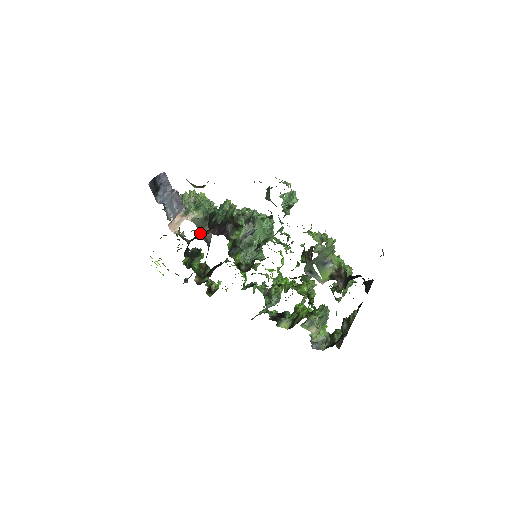
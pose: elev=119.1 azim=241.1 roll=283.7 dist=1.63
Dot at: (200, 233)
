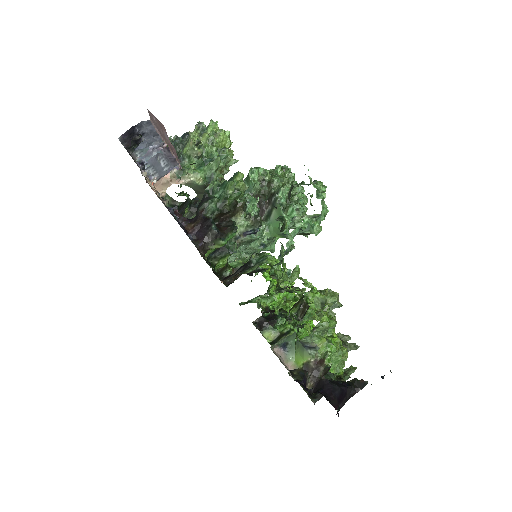
Dot at: (198, 197)
